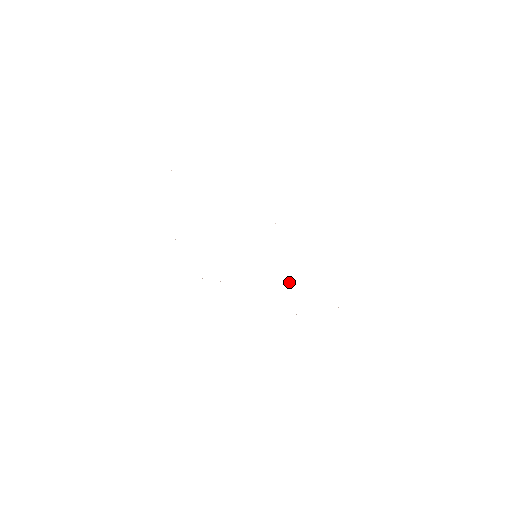
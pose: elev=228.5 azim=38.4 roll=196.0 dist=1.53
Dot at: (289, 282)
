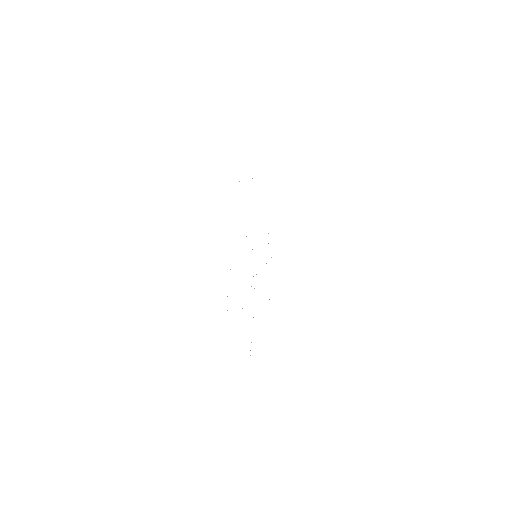
Dot at: occluded
